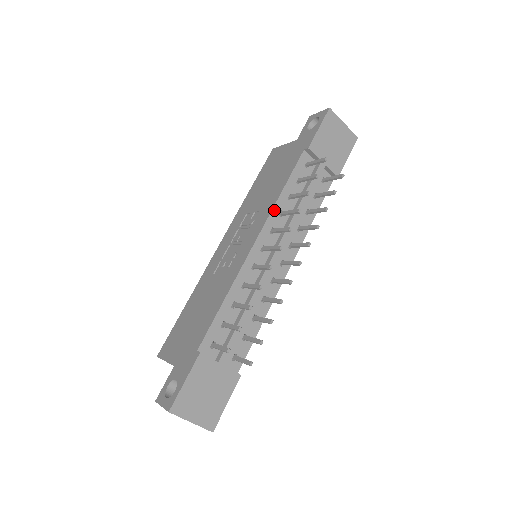
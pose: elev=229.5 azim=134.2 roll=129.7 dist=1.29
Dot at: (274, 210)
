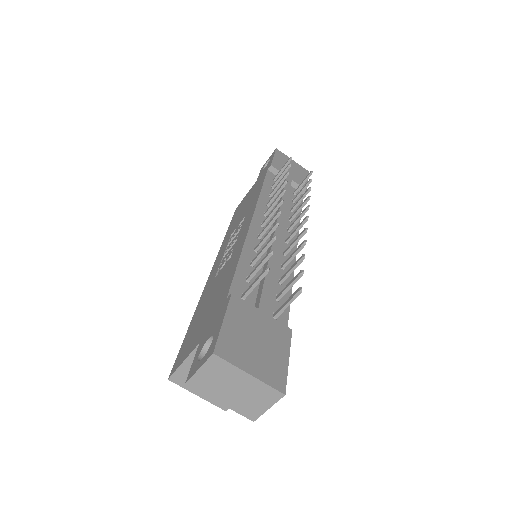
Dot at: (260, 201)
